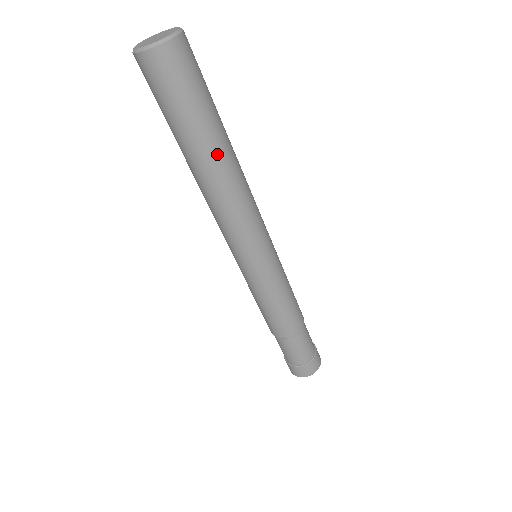
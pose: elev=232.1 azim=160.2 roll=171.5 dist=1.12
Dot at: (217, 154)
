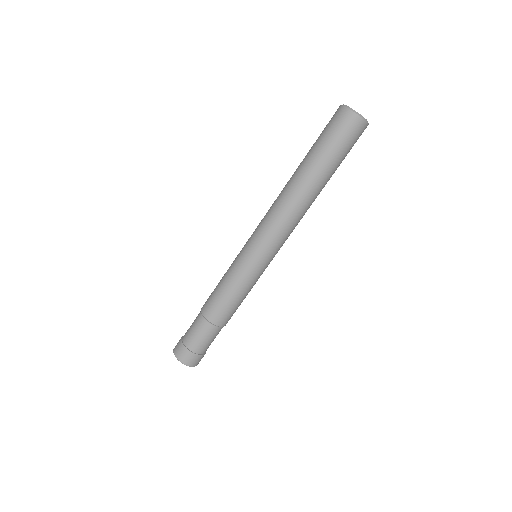
Dot at: (309, 178)
